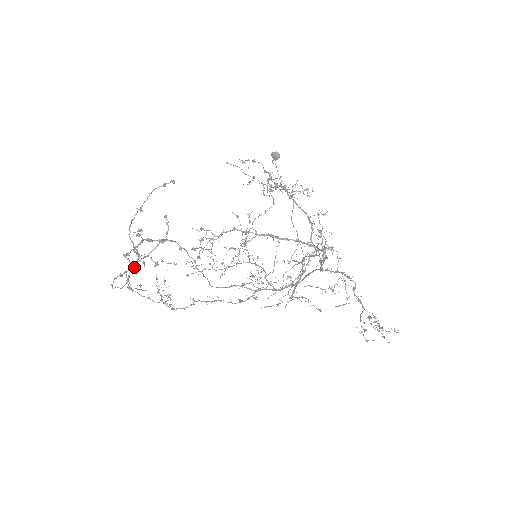
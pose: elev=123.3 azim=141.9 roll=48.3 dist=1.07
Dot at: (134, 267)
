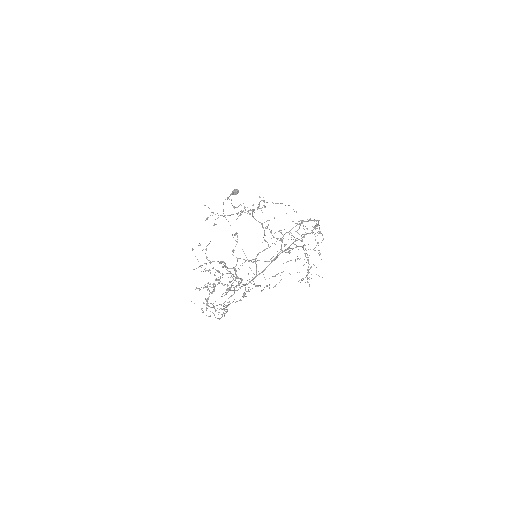
Dot at: occluded
